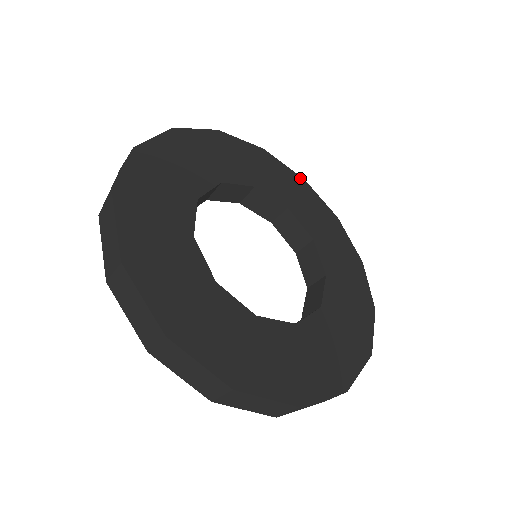
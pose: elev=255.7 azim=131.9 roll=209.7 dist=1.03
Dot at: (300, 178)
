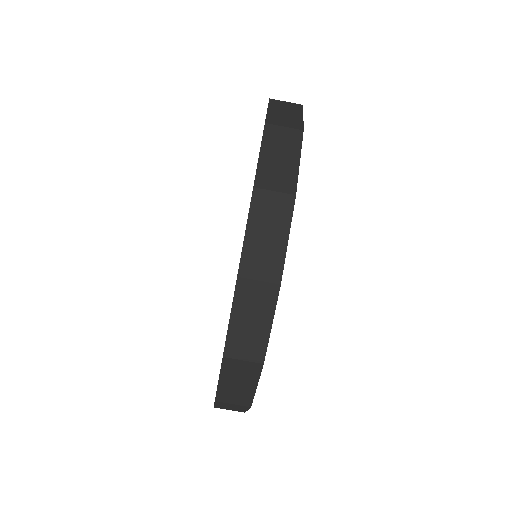
Dot at: occluded
